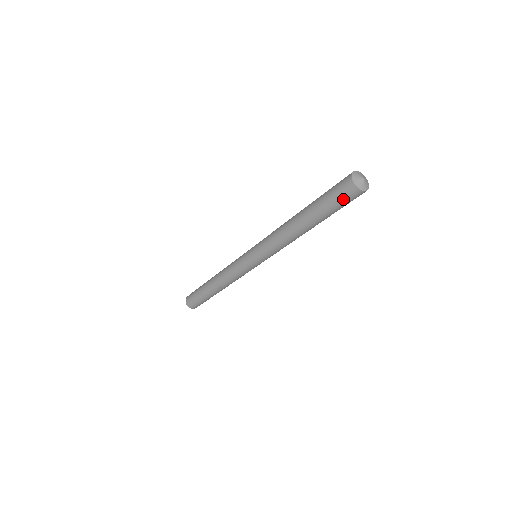
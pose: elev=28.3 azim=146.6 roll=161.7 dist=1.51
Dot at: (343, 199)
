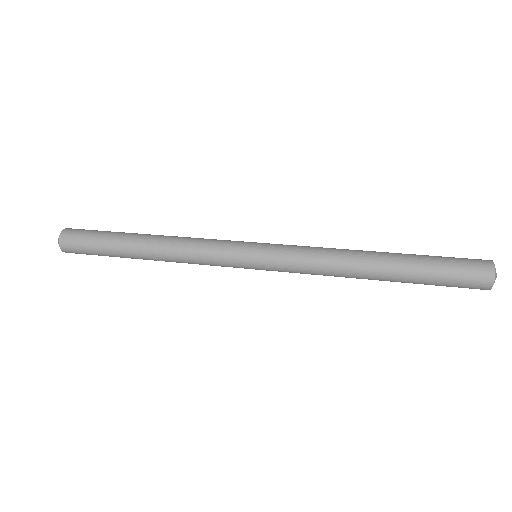
Dot at: (461, 286)
